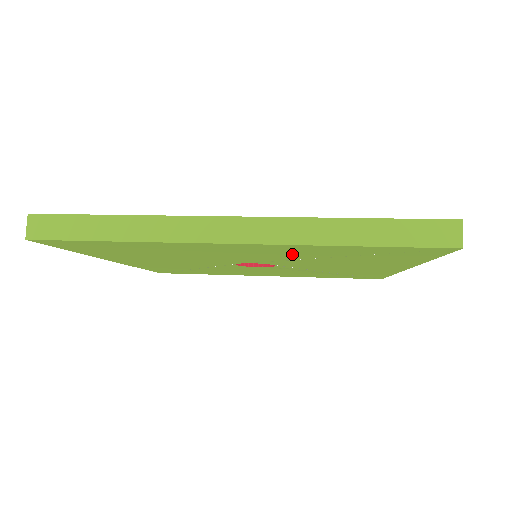
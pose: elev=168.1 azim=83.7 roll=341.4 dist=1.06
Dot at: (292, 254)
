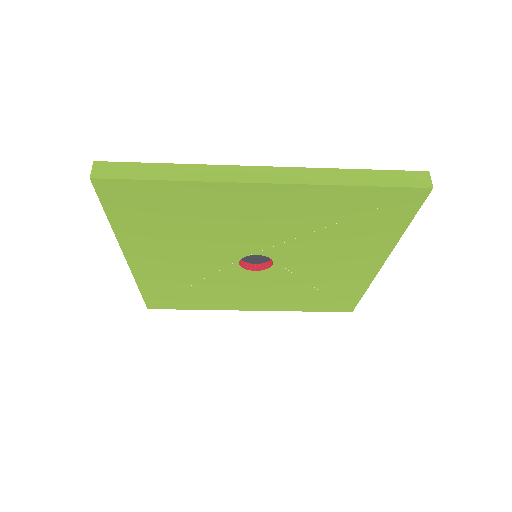
Dot at: (301, 217)
